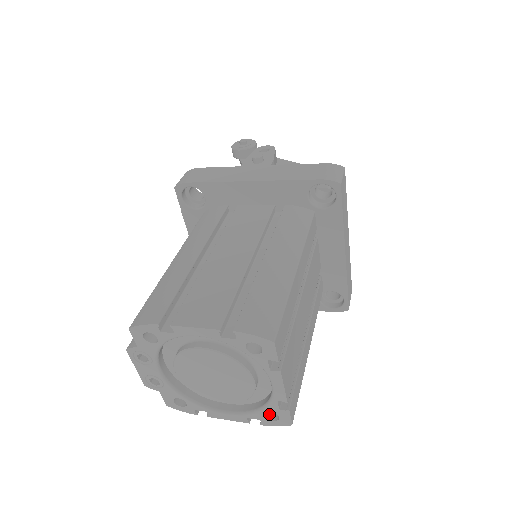
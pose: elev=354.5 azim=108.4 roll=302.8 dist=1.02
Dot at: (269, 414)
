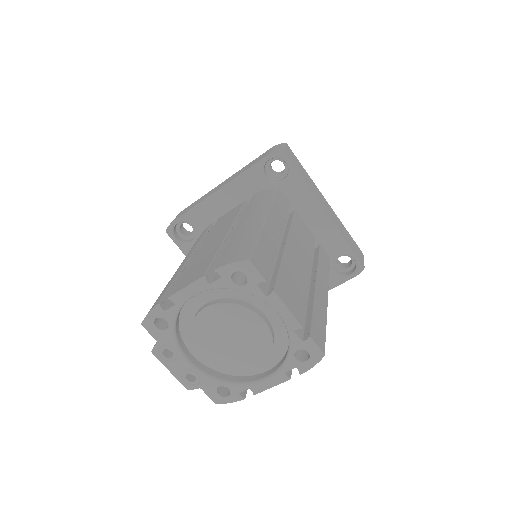
Dot at: (301, 358)
